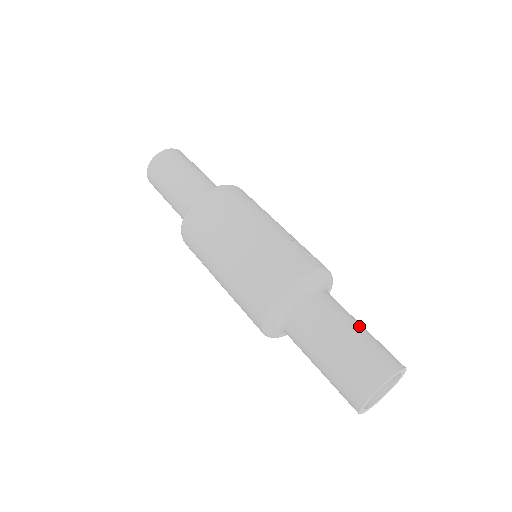
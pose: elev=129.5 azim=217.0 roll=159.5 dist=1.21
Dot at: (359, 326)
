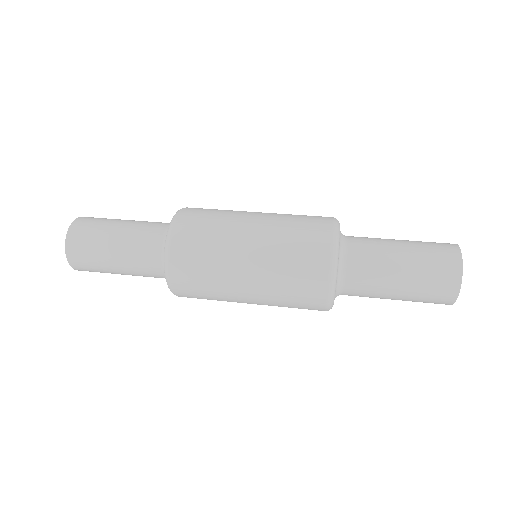
Dot at: occluded
